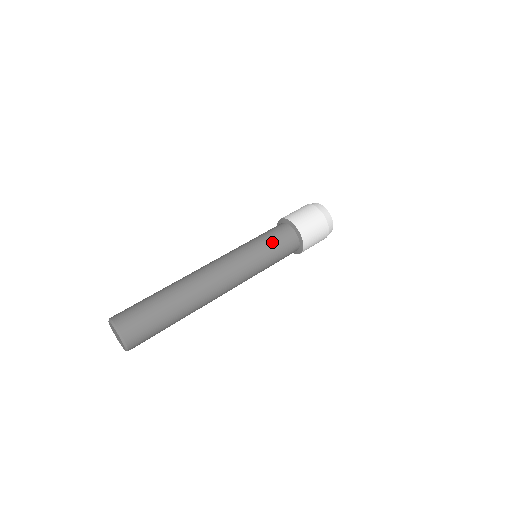
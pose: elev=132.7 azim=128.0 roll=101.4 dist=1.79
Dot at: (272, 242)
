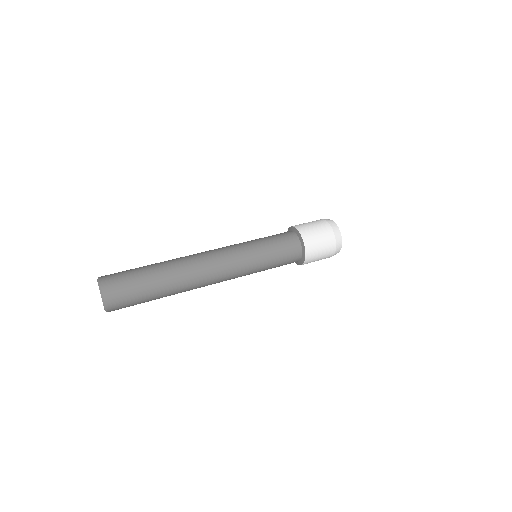
Dot at: (275, 250)
